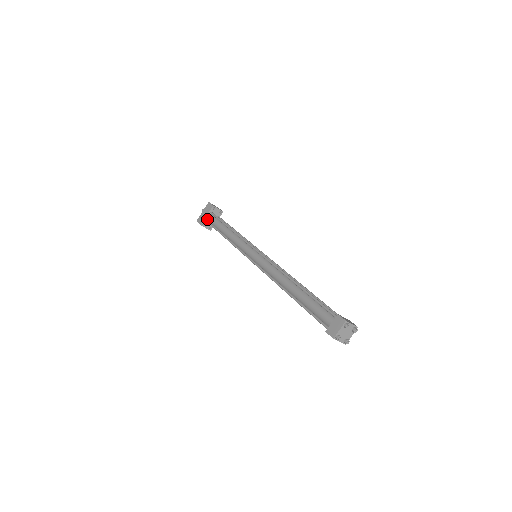
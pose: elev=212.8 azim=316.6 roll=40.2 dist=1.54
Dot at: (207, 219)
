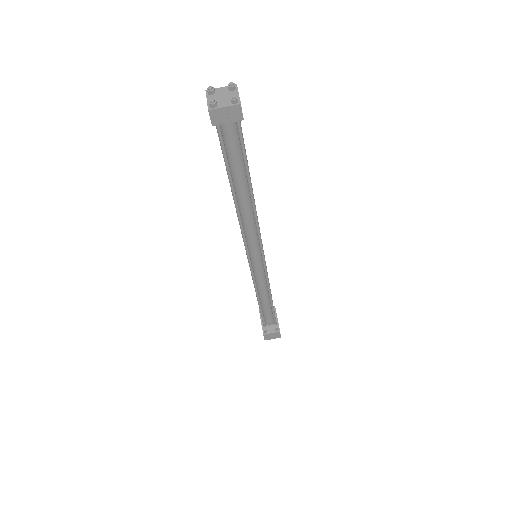
Dot at: (265, 325)
